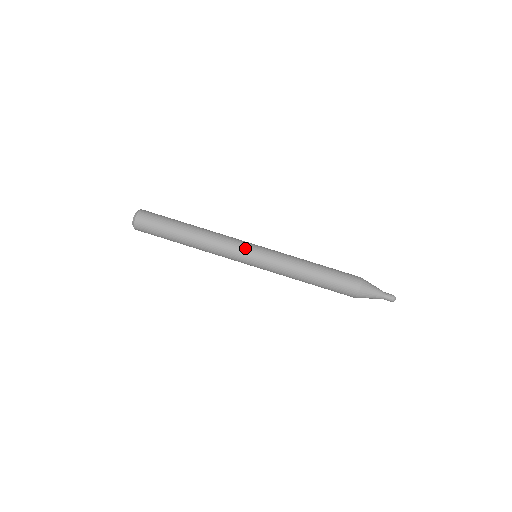
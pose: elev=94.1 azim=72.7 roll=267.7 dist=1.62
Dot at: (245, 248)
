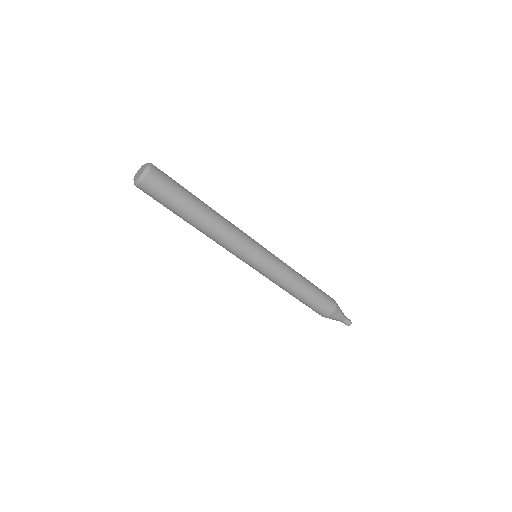
Dot at: (253, 251)
